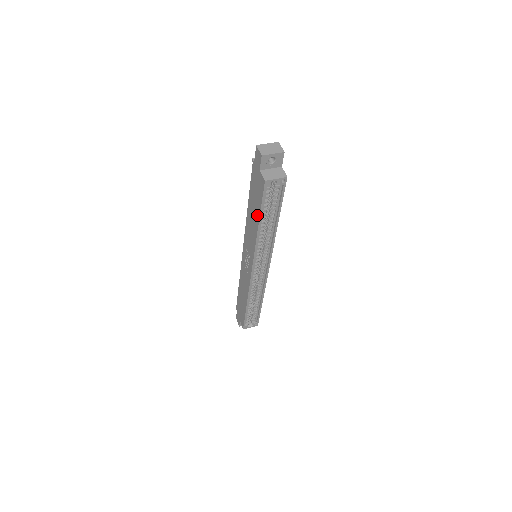
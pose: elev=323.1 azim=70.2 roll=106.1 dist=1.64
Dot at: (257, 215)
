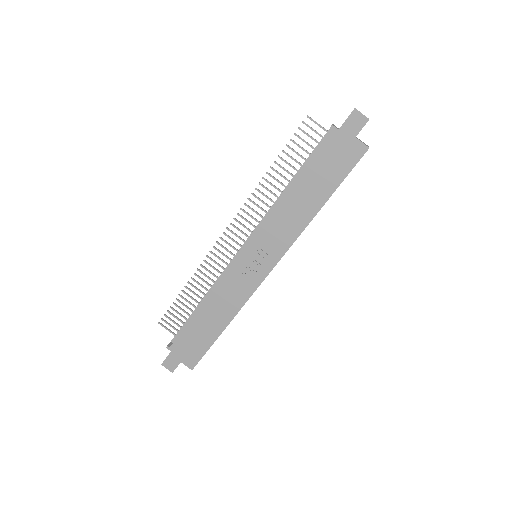
Dot at: (325, 193)
